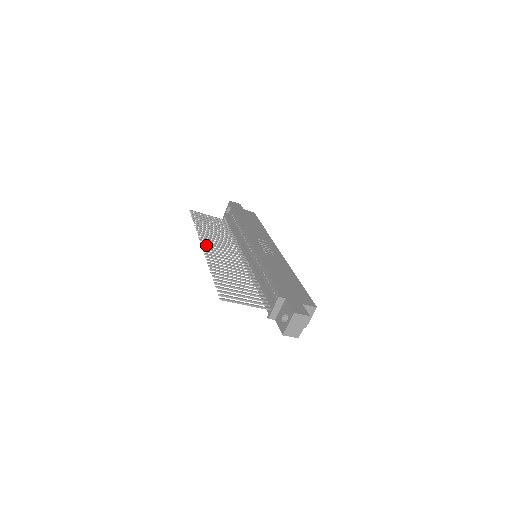
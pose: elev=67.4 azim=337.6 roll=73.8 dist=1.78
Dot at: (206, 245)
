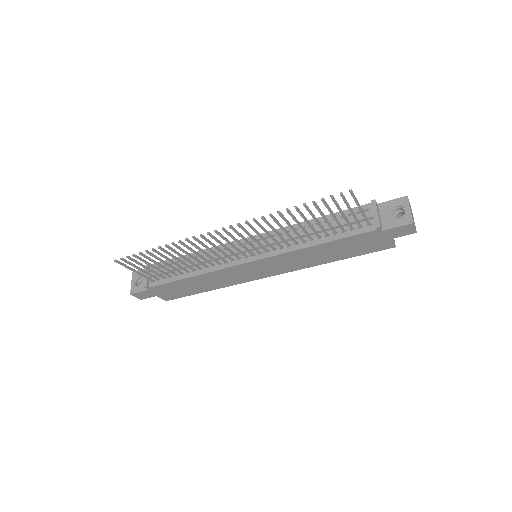
Dot at: (217, 232)
